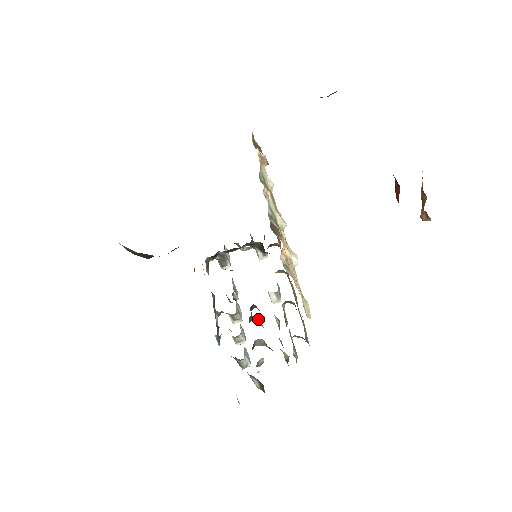
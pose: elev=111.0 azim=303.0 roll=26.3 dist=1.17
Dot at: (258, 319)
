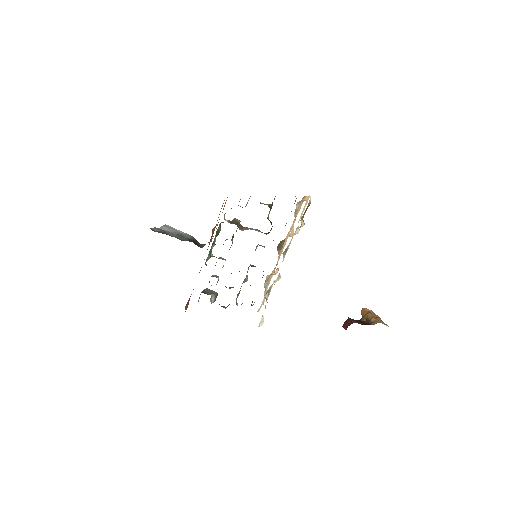
Dot at: occluded
